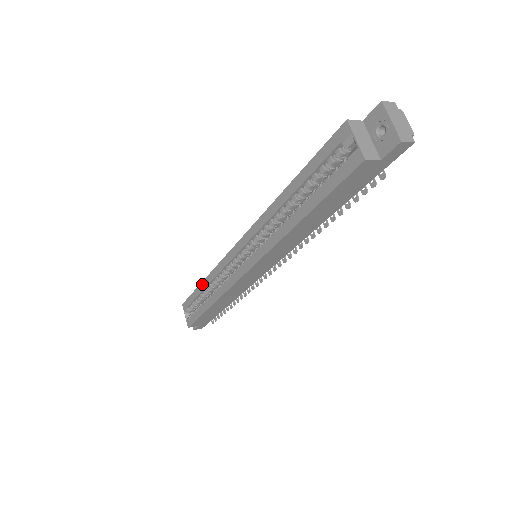
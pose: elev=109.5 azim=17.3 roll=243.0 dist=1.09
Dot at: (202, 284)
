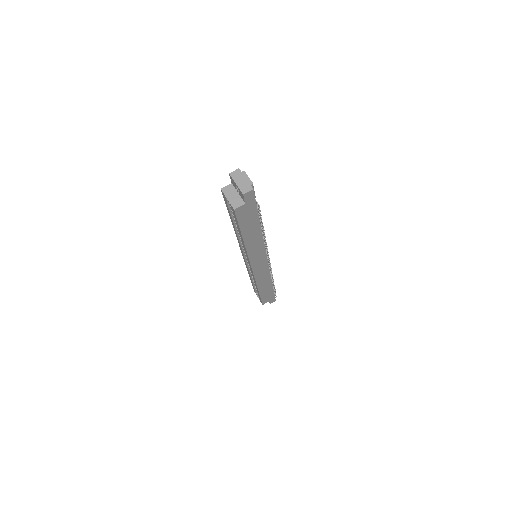
Dot at: (250, 278)
